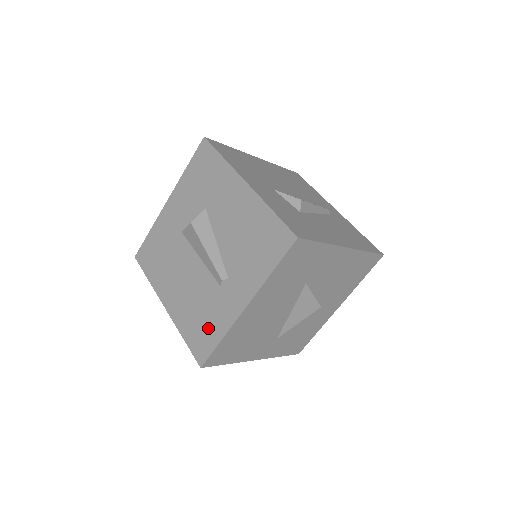
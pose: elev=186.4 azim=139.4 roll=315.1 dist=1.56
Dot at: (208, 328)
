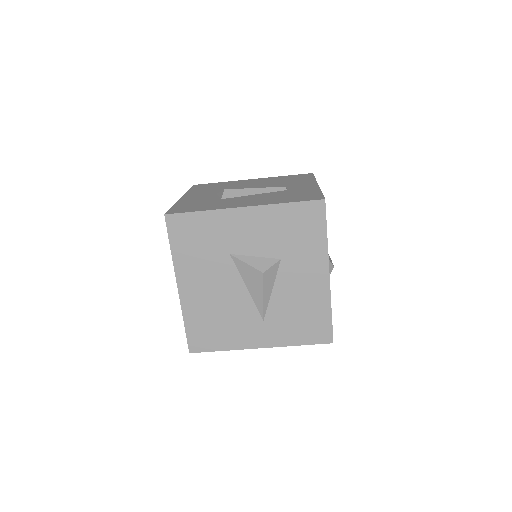
Dot at: occluded
